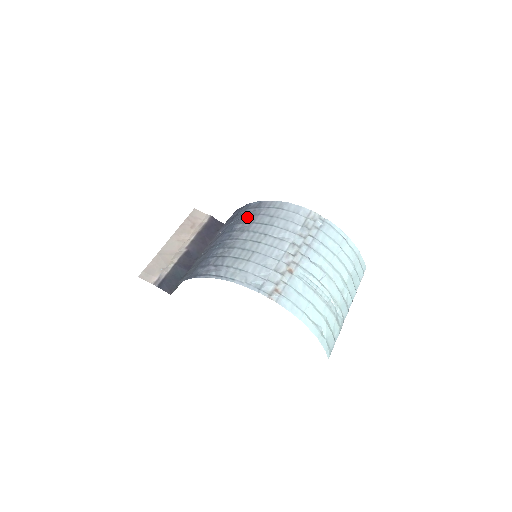
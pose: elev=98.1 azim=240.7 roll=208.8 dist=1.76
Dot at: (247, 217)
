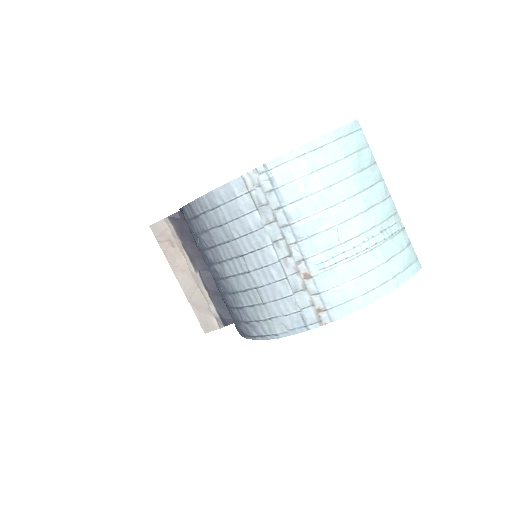
Dot at: (203, 238)
